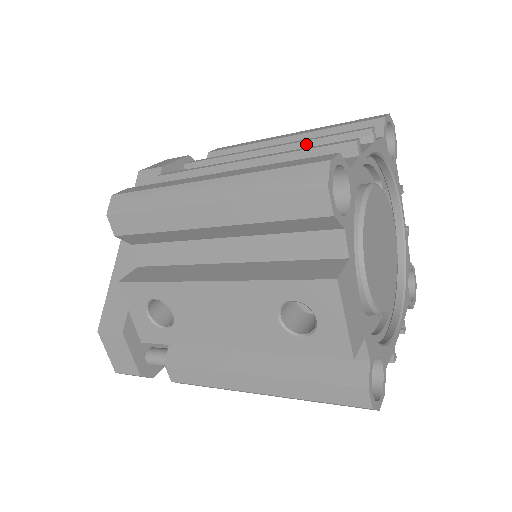
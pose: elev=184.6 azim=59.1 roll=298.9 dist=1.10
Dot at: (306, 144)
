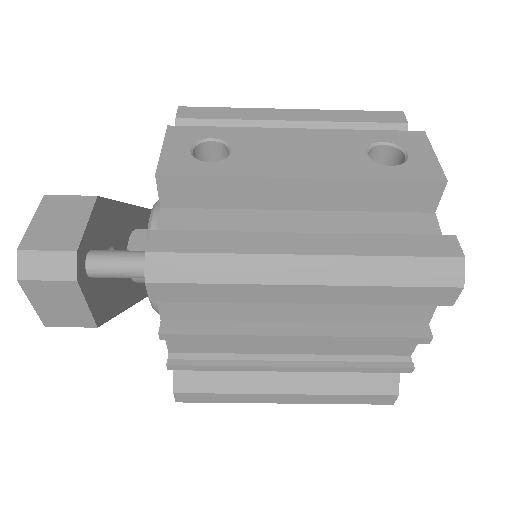
Dot at: occluded
